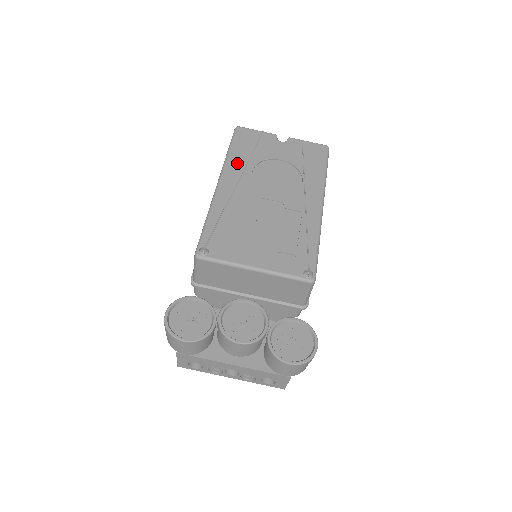
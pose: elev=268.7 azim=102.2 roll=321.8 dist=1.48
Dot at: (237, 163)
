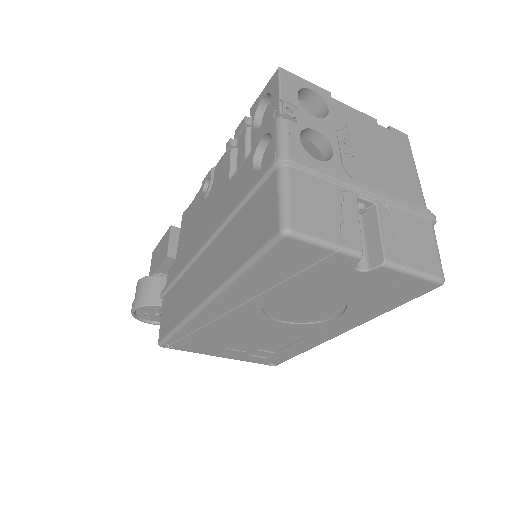
Dot at: (247, 290)
